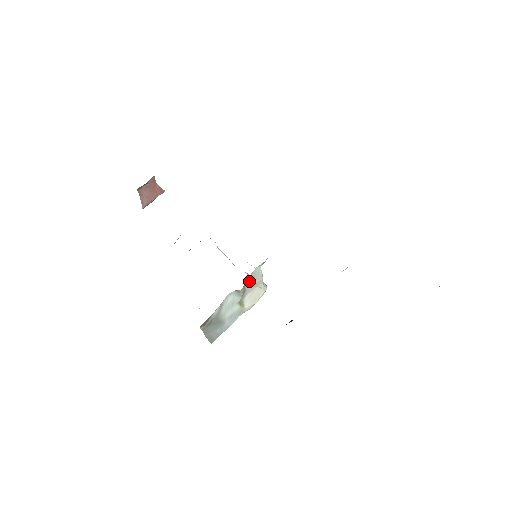
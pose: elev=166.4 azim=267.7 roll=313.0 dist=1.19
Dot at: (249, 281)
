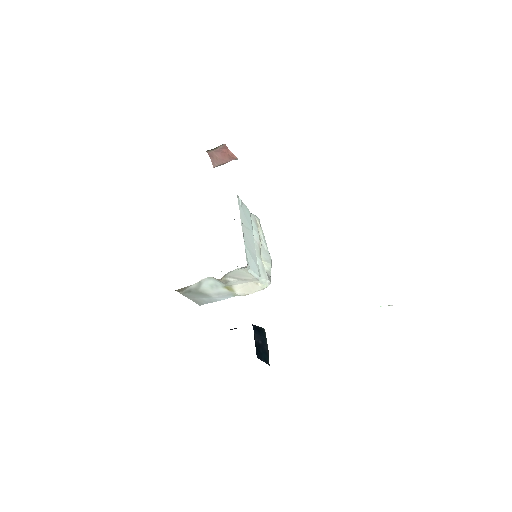
Dot at: (234, 275)
